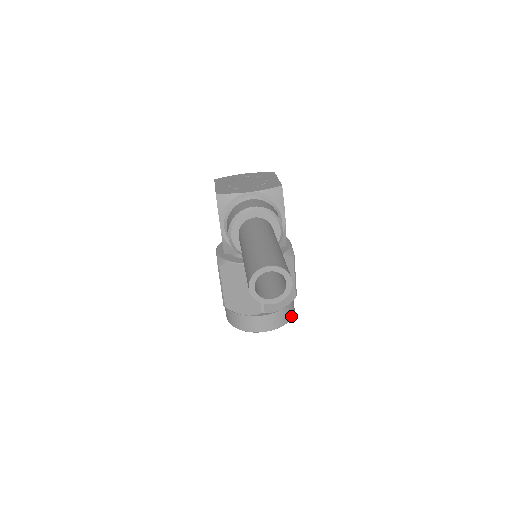
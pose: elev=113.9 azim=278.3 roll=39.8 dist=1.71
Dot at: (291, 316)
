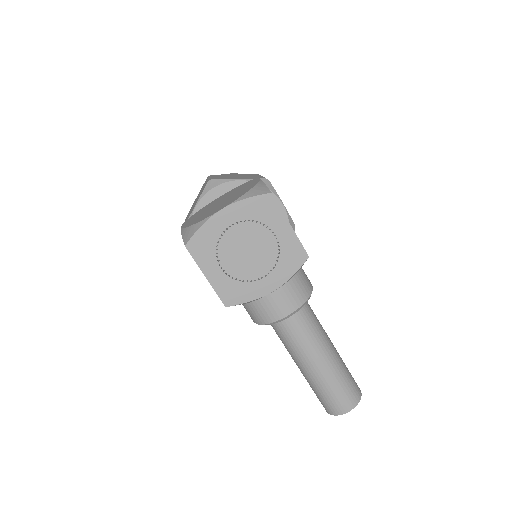
Dot at: occluded
